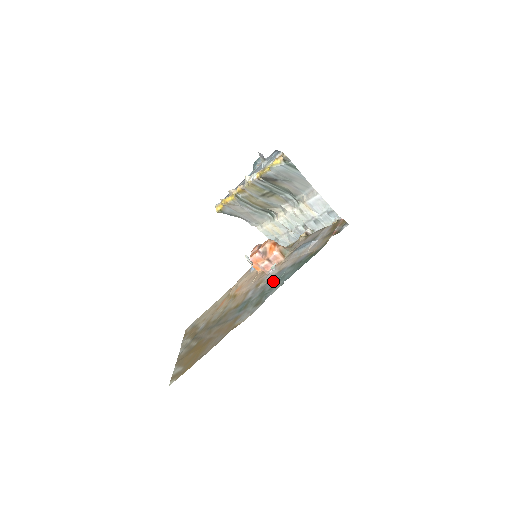
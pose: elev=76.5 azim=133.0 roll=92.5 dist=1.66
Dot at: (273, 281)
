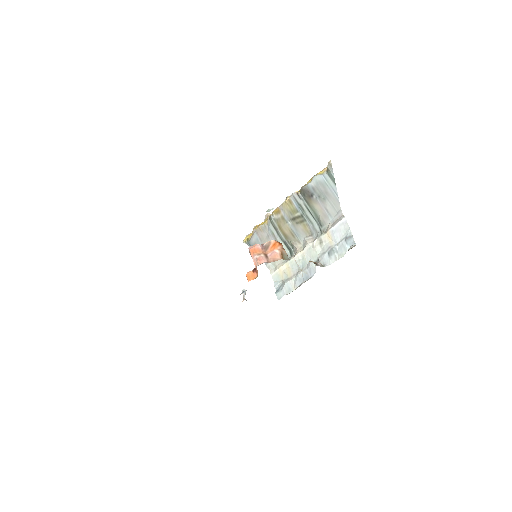
Dot at: occluded
